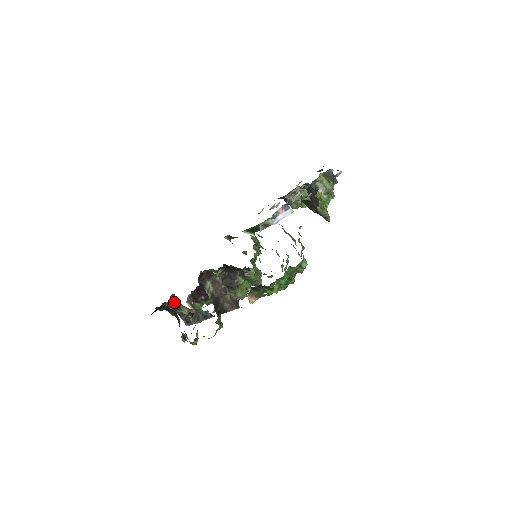
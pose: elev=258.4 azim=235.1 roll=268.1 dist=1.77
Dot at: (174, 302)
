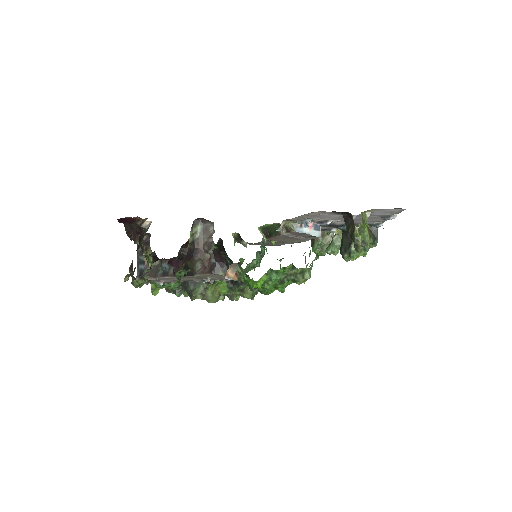
Dot at: (150, 222)
